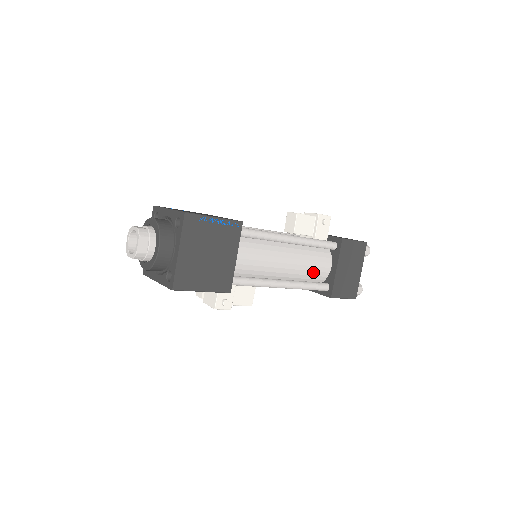
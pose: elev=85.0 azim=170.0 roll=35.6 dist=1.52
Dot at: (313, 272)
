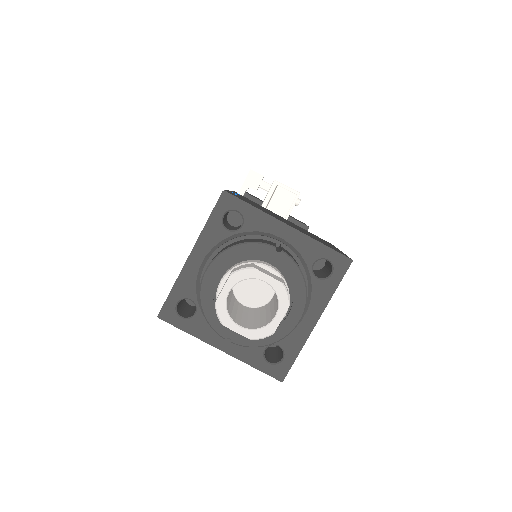
Dot at: occluded
